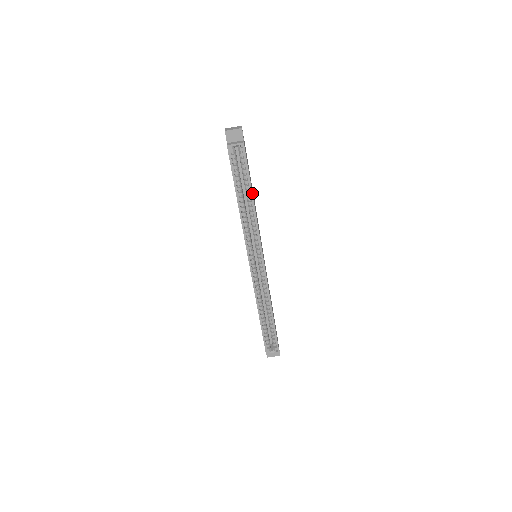
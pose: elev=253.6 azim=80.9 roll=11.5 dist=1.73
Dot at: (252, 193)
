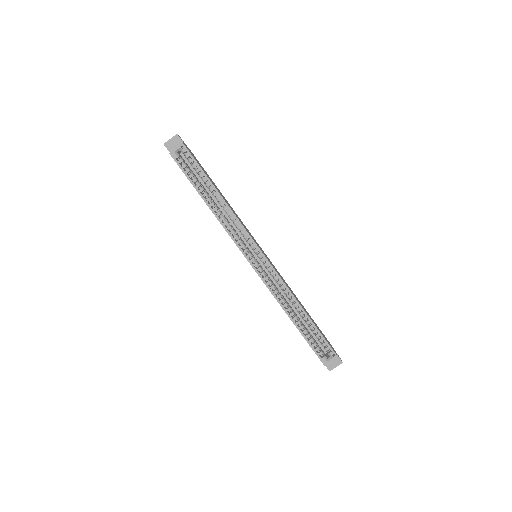
Dot at: (215, 188)
